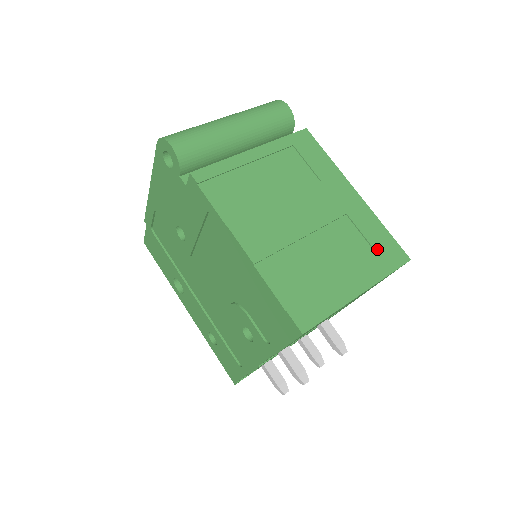
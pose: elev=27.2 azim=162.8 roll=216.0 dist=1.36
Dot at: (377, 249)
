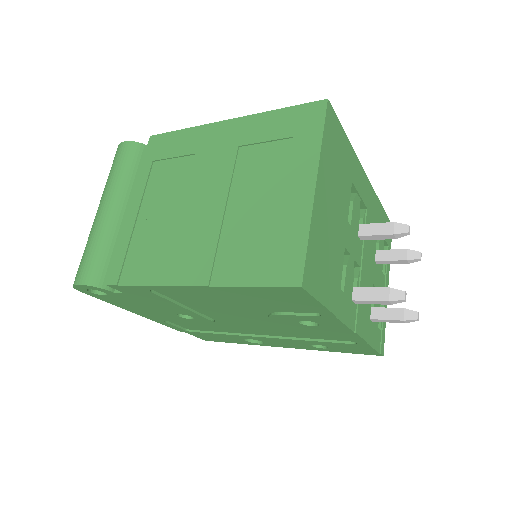
Dot at: (290, 134)
